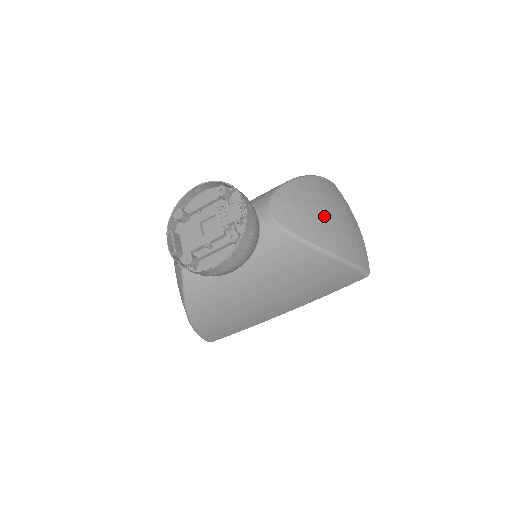
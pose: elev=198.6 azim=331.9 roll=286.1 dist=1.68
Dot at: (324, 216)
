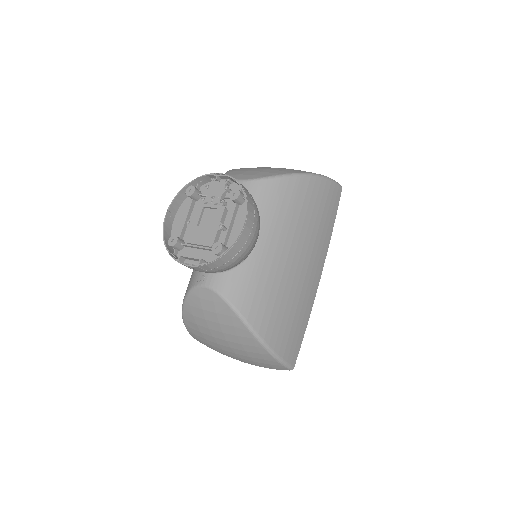
Dot at: occluded
